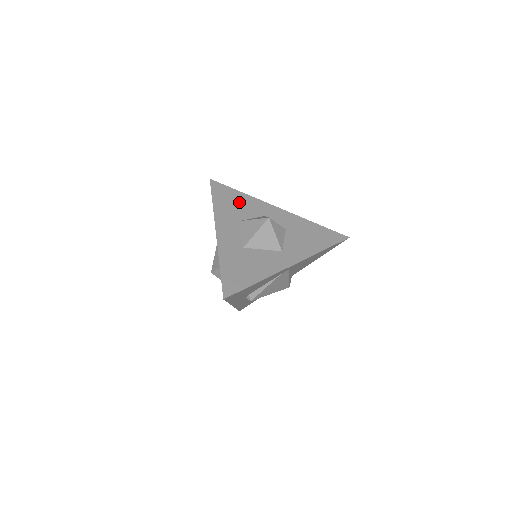
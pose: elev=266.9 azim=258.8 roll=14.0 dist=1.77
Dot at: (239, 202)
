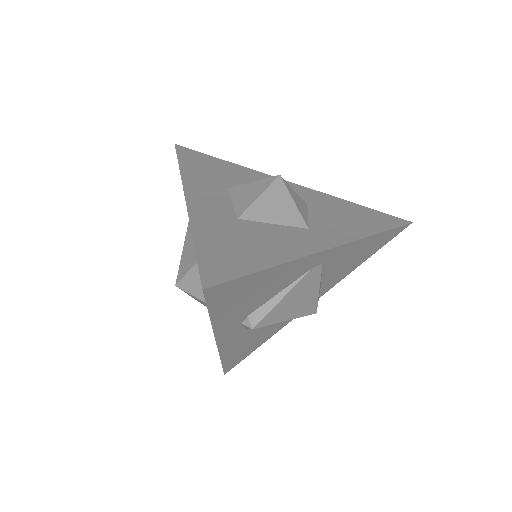
Dot at: (224, 170)
